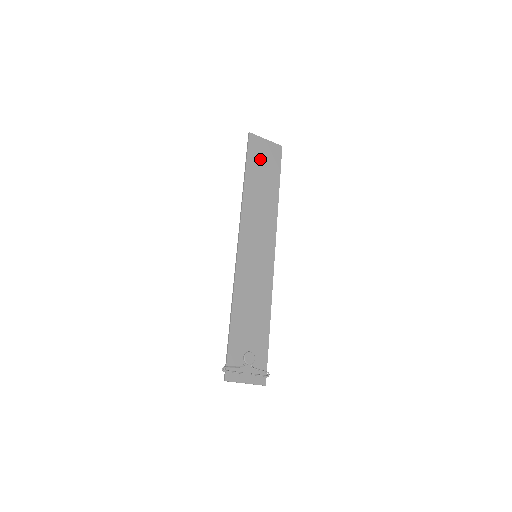
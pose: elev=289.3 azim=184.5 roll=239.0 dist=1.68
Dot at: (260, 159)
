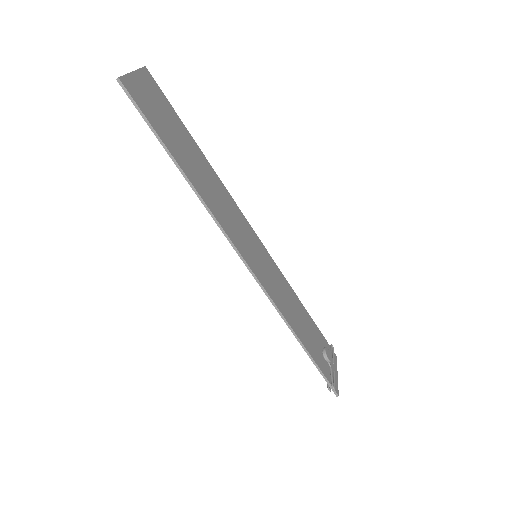
Dot at: (158, 116)
